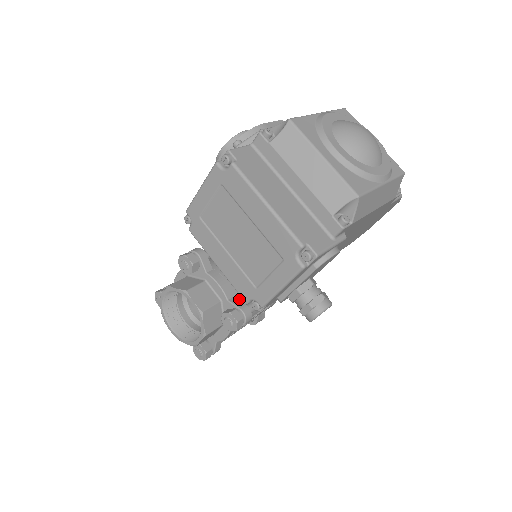
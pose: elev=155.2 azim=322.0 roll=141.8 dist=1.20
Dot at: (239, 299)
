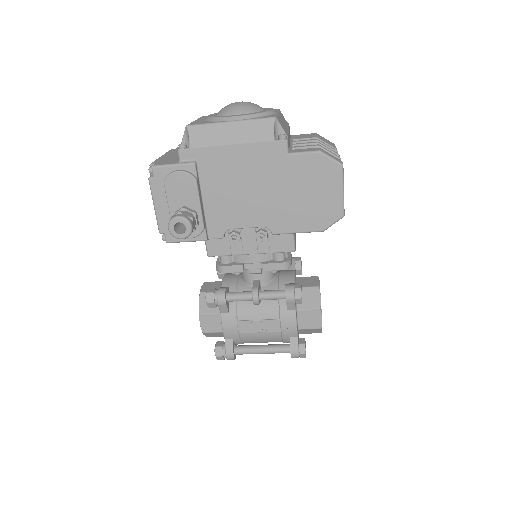
Dot at: (234, 290)
